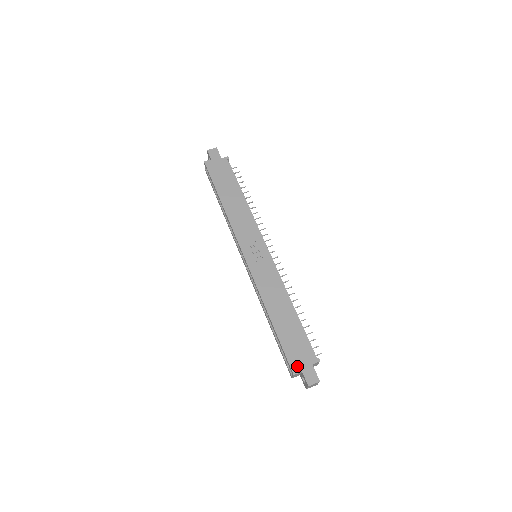
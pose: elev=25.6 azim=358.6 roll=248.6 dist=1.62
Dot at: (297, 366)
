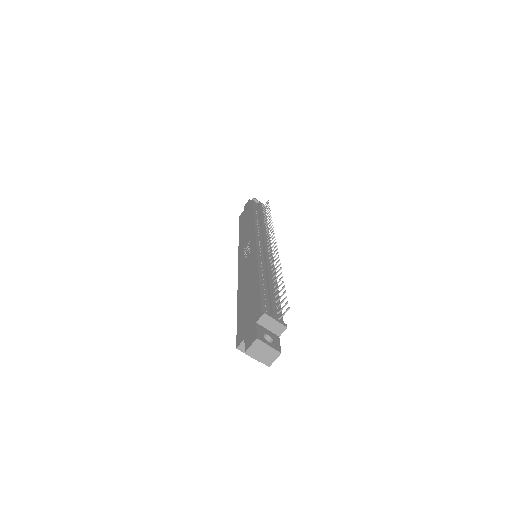
Dot at: (242, 335)
